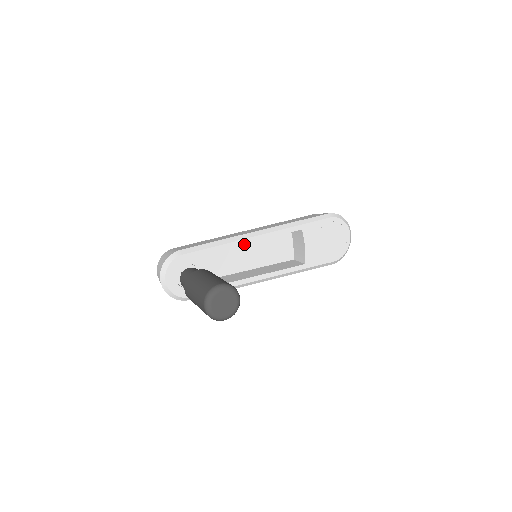
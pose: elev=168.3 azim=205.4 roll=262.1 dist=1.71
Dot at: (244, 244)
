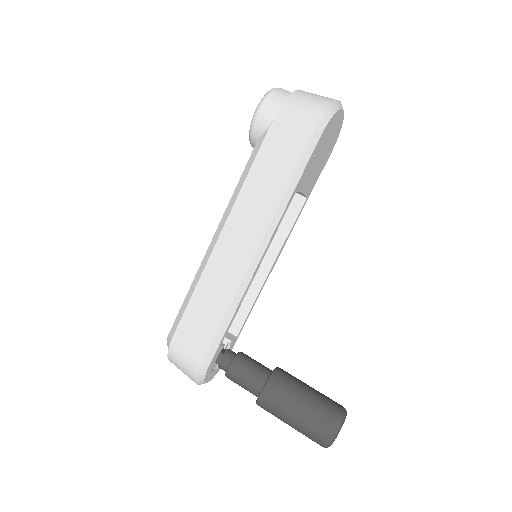
Dot at: occluded
